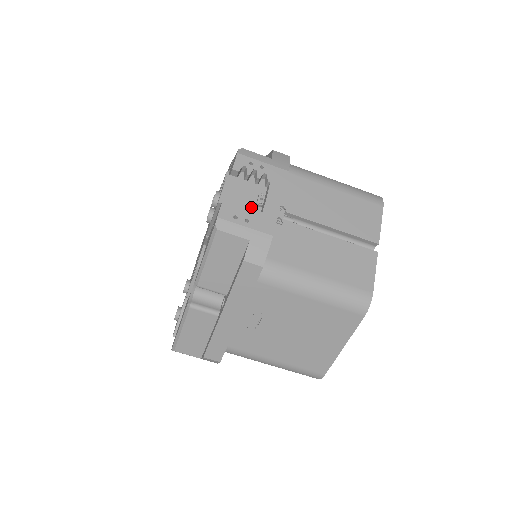
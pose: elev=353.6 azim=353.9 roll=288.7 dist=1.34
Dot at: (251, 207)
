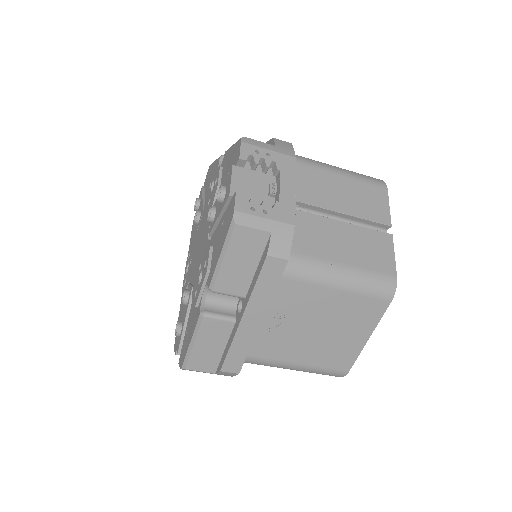
Dot at: occluded
